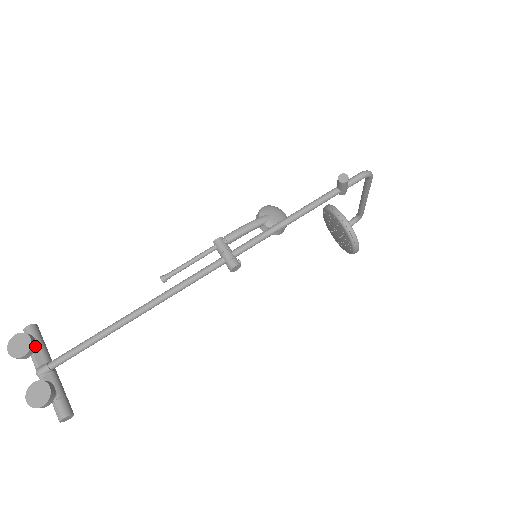
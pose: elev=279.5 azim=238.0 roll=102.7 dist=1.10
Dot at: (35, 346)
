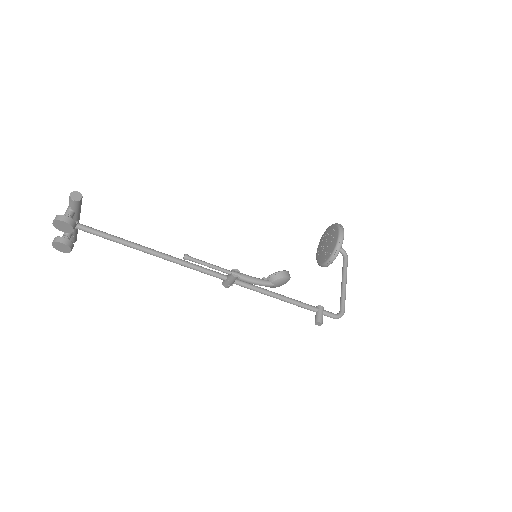
Dot at: (74, 228)
